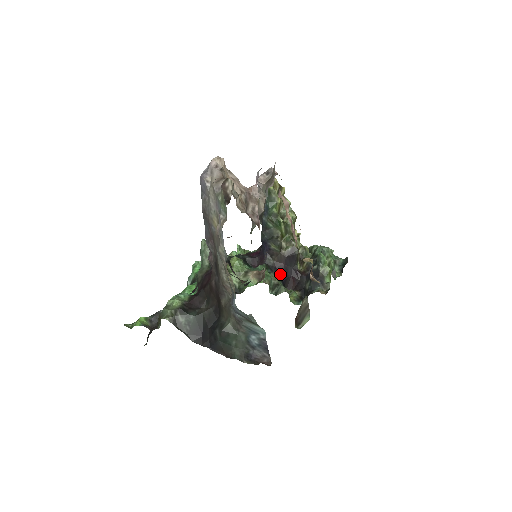
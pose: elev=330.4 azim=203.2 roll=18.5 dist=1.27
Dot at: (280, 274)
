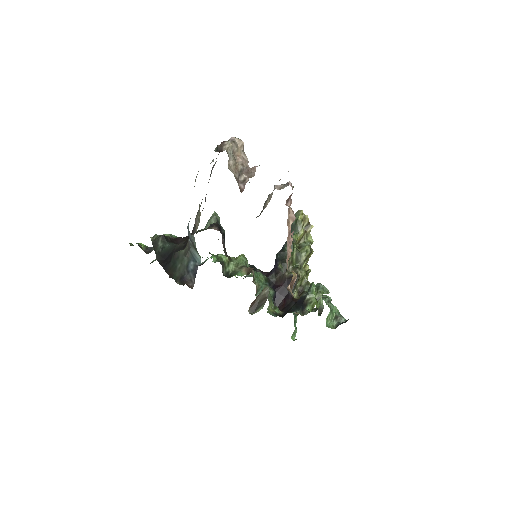
Dot at: (275, 291)
